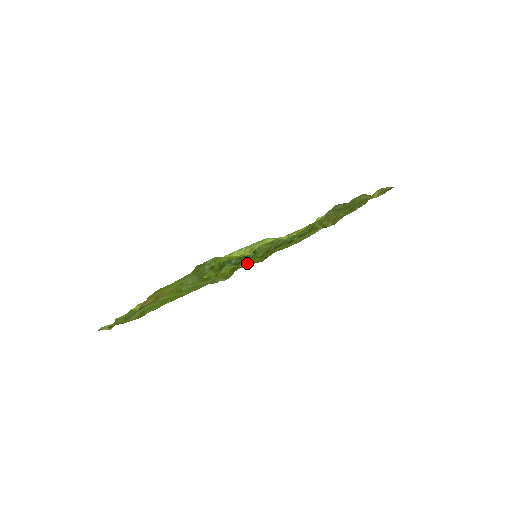
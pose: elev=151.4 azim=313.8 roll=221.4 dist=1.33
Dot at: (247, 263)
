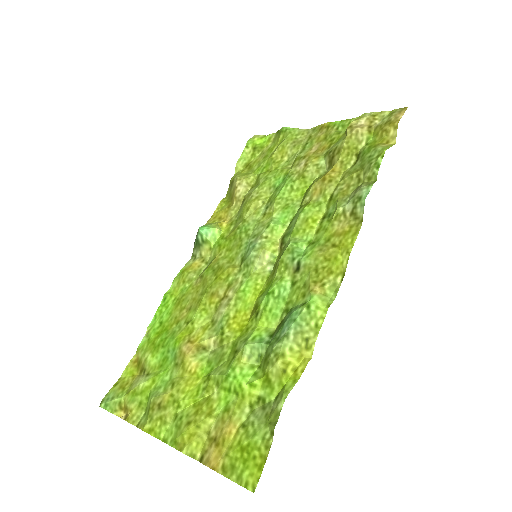
Dot at: (263, 292)
